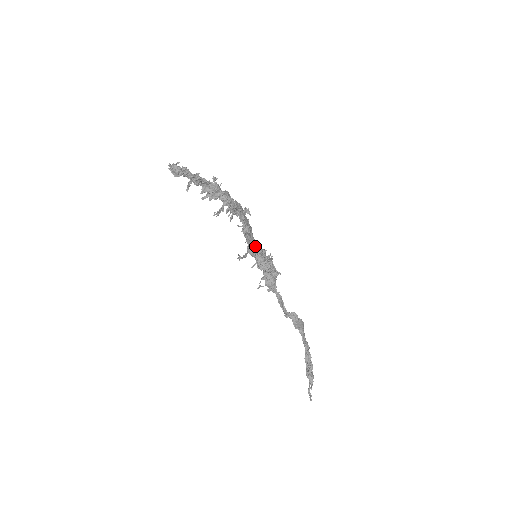
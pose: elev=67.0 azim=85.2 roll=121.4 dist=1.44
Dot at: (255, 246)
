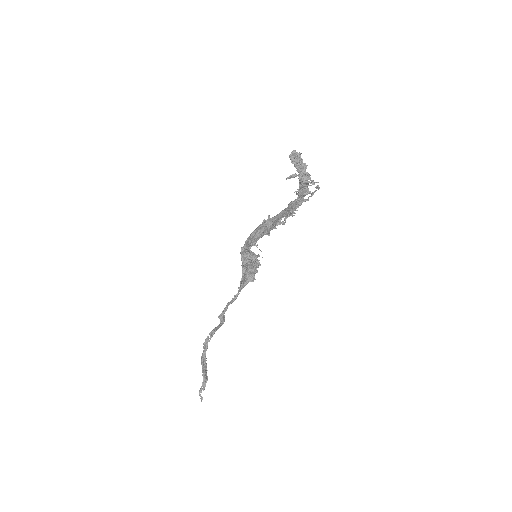
Dot at: occluded
